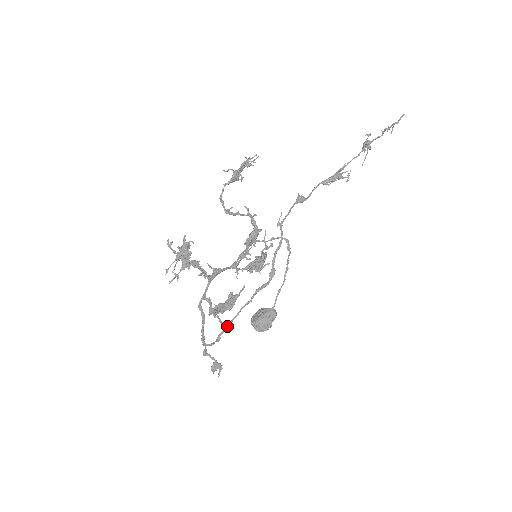
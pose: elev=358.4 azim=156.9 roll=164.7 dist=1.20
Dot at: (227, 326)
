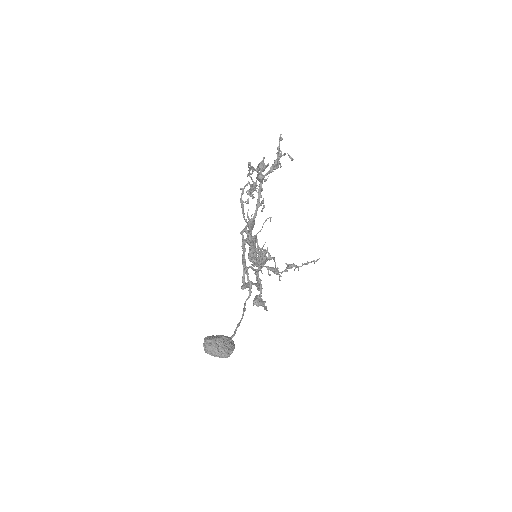
Dot at: (251, 281)
